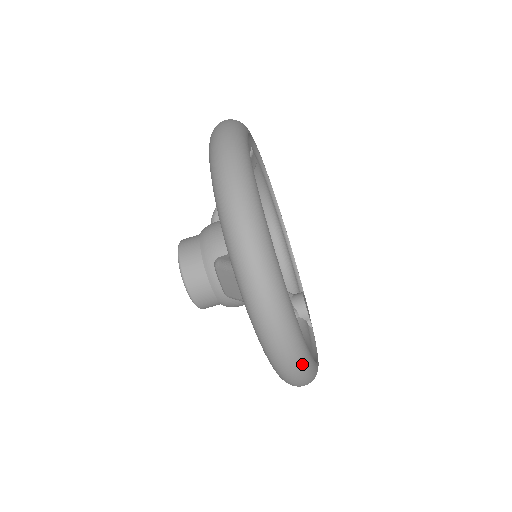
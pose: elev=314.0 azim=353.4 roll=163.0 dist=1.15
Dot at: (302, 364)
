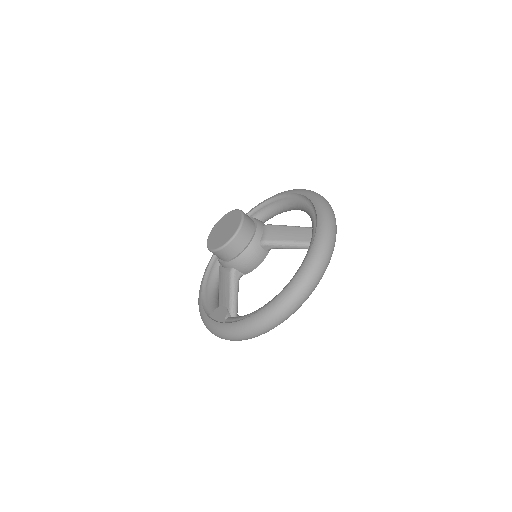
Dot at: occluded
